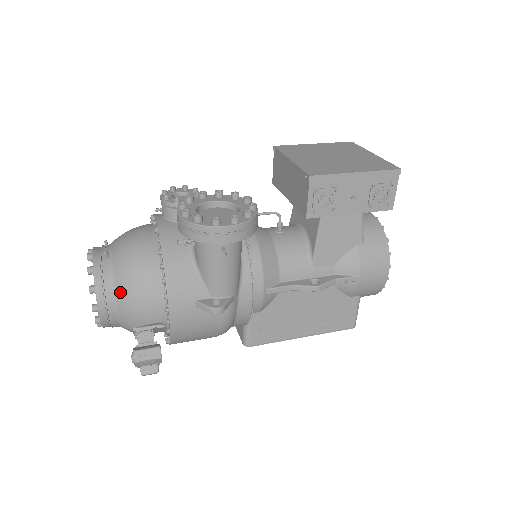
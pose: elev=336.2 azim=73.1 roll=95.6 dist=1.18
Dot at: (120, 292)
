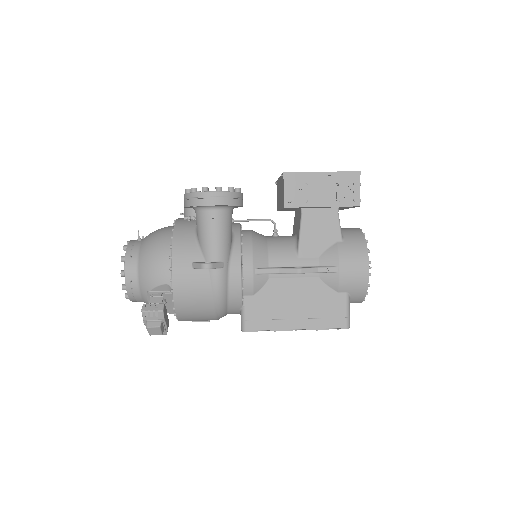
Dot at: (141, 259)
